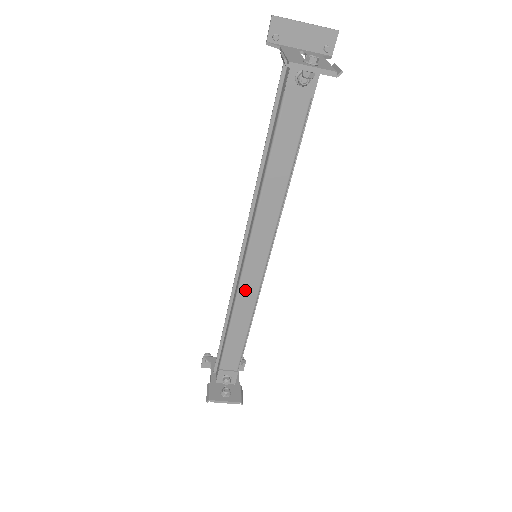
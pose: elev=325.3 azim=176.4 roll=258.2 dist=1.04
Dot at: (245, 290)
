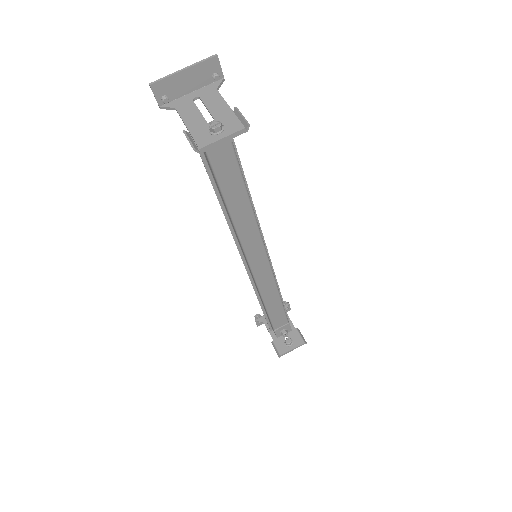
Dot at: (262, 281)
